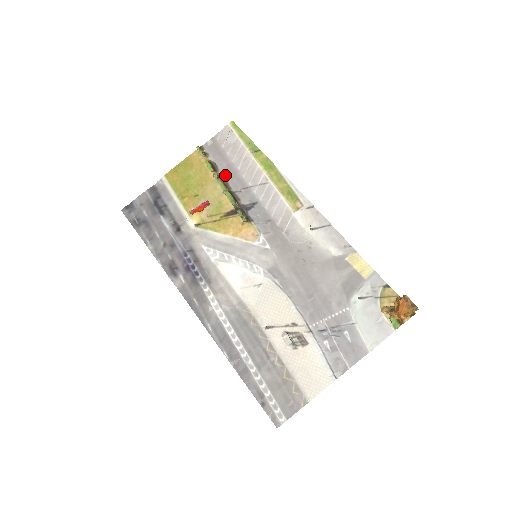
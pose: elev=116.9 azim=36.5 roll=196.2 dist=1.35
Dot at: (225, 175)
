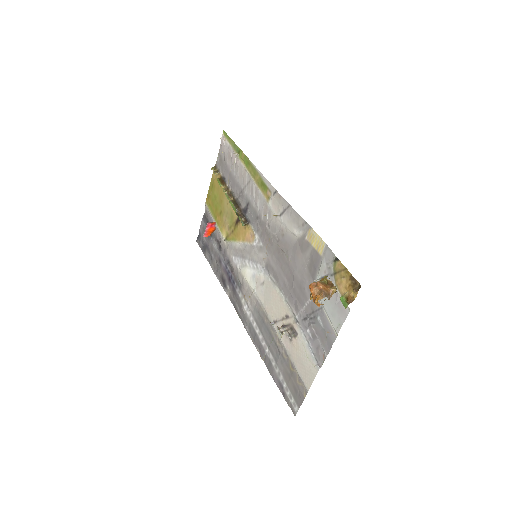
Dot at: (230, 185)
